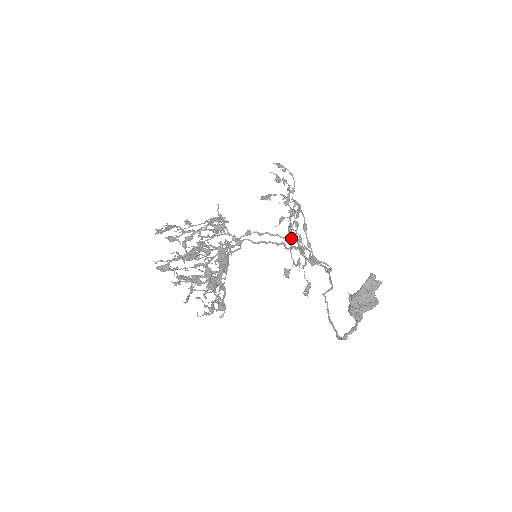
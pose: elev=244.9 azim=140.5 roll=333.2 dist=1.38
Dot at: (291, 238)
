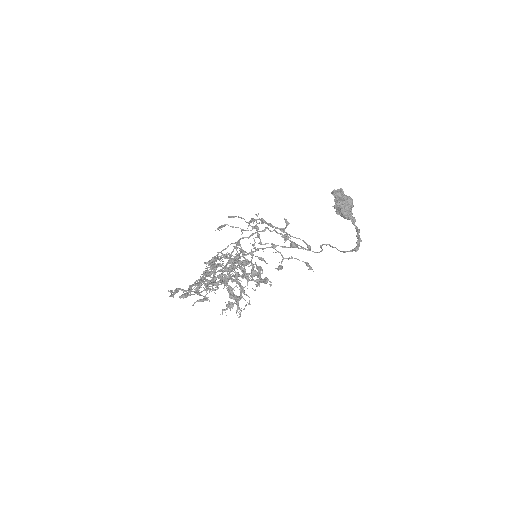
Dot at: (268, 223)
